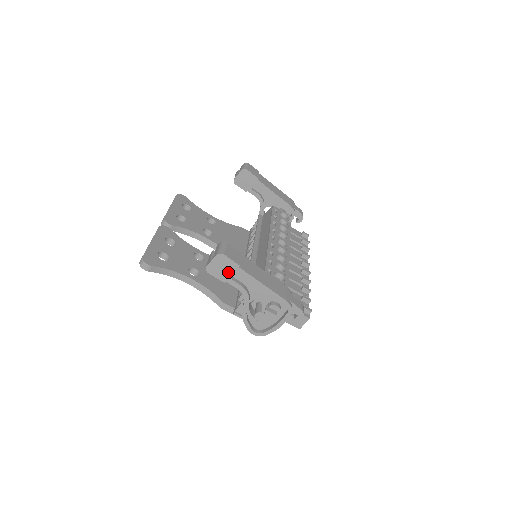
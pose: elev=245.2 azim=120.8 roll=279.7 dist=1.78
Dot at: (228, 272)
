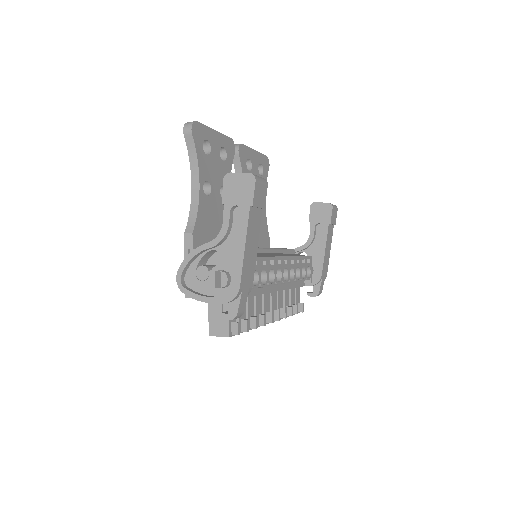
Dot at: (237, 199)
